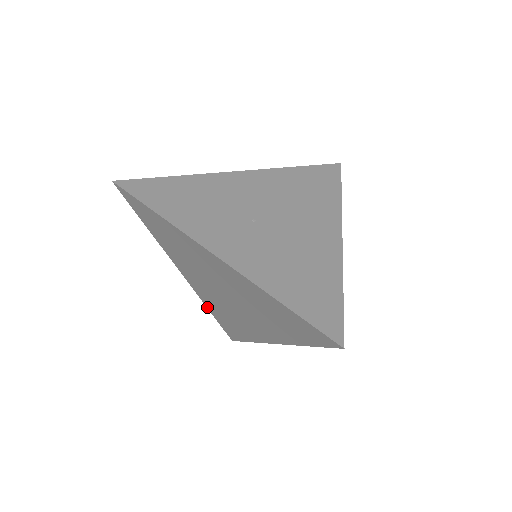
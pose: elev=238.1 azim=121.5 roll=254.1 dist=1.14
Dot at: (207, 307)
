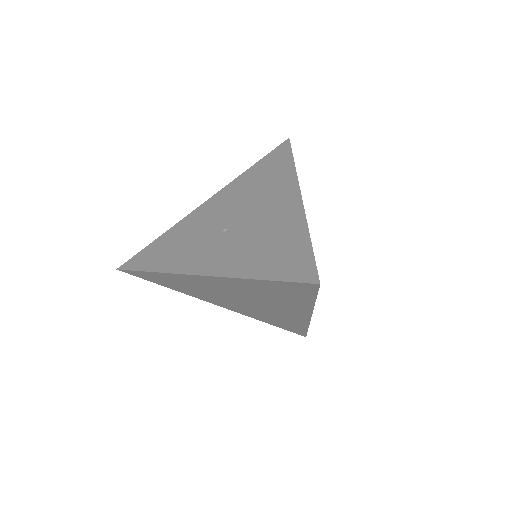
Dot at: occluded
